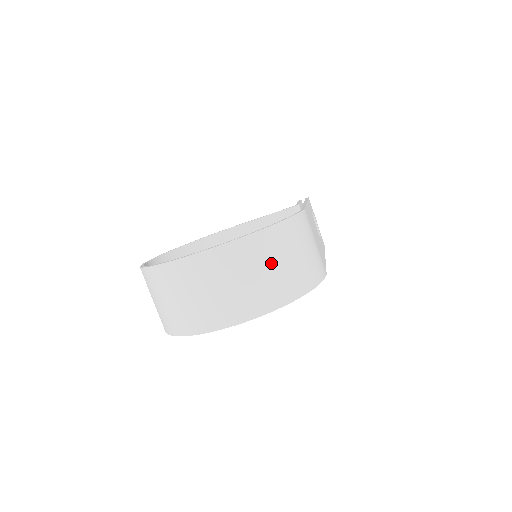
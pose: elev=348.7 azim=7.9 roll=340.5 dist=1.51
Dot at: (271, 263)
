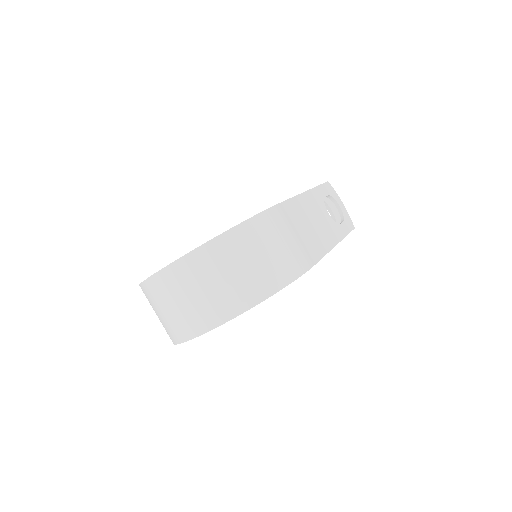
Dot at: (229, 269)
